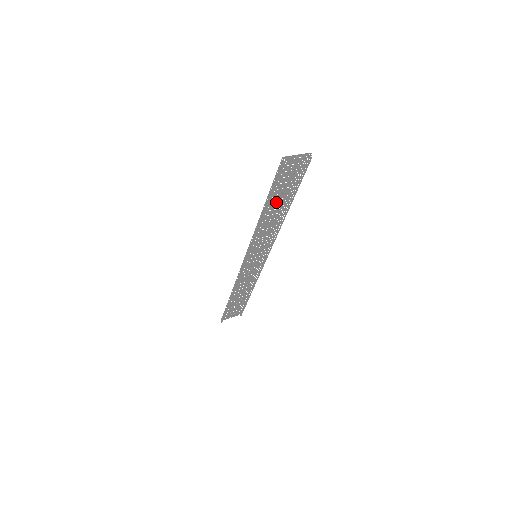
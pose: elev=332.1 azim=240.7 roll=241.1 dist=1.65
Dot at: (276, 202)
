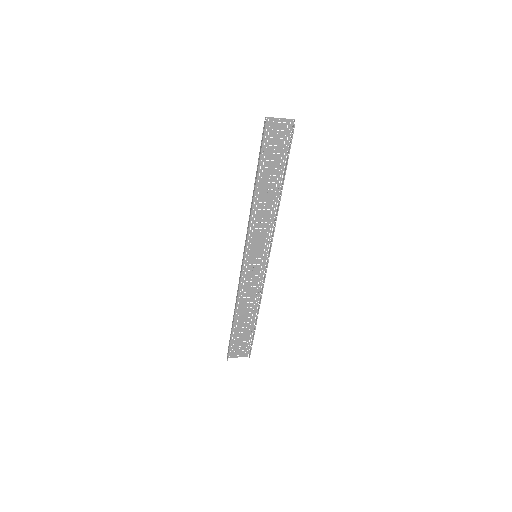
Dot at: (268, 179)
